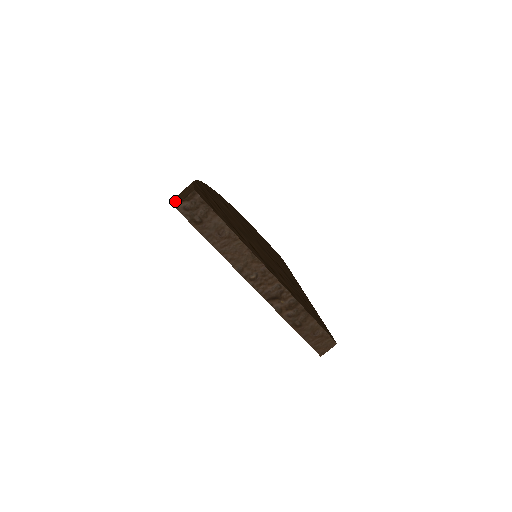
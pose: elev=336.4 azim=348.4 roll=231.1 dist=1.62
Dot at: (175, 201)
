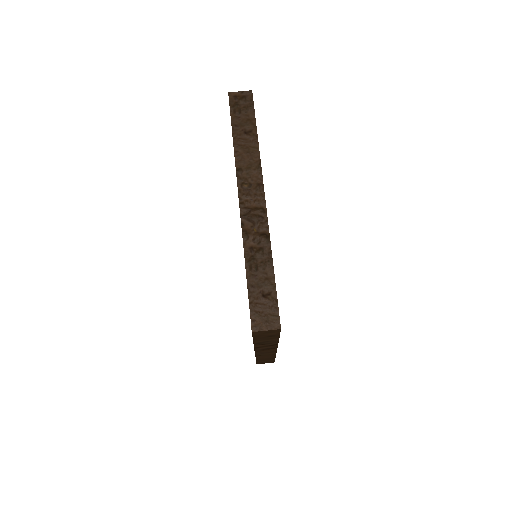
Dot at: occluded
